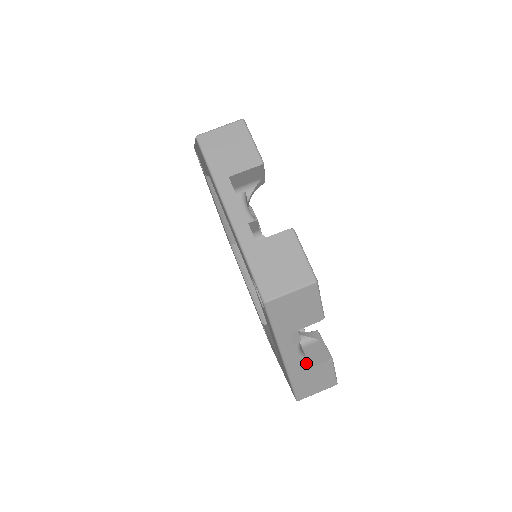
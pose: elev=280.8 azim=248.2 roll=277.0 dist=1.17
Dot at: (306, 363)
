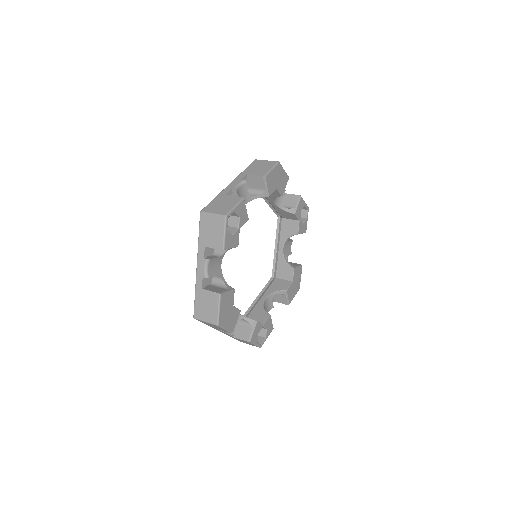
Dot at: (209, 289)
